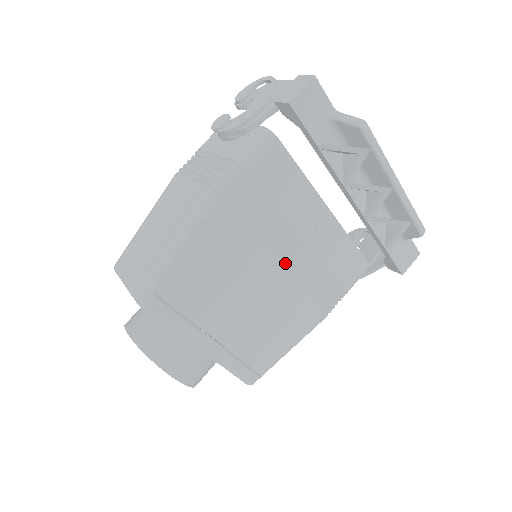
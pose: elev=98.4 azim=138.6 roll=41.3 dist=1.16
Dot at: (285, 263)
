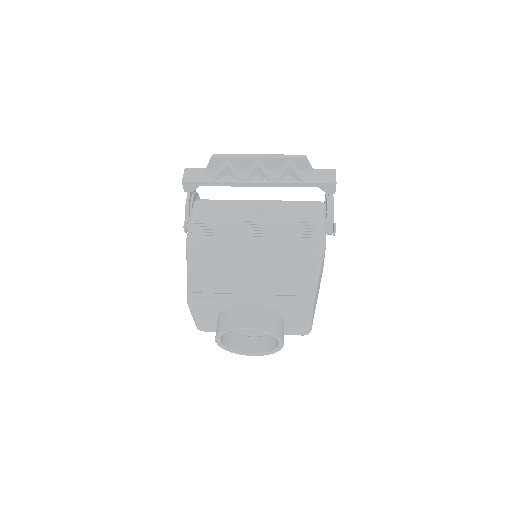
Dot at: (258, 235)
